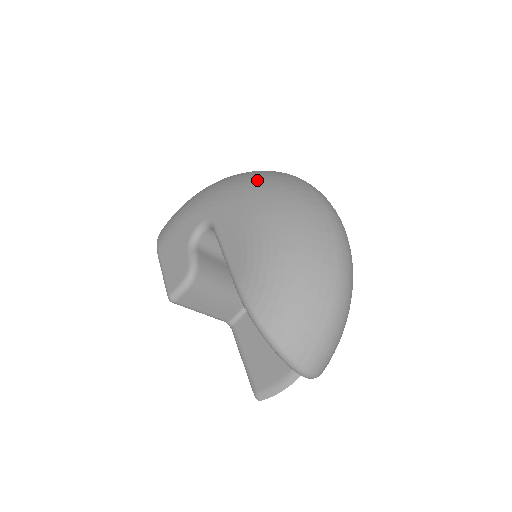
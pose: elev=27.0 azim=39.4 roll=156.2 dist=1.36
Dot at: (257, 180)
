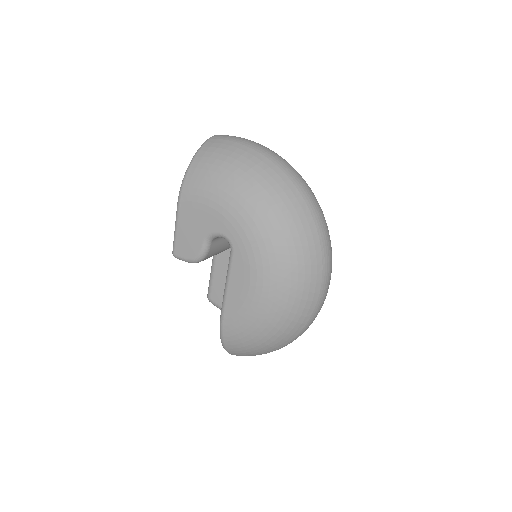
Dot at: (288, 247)
